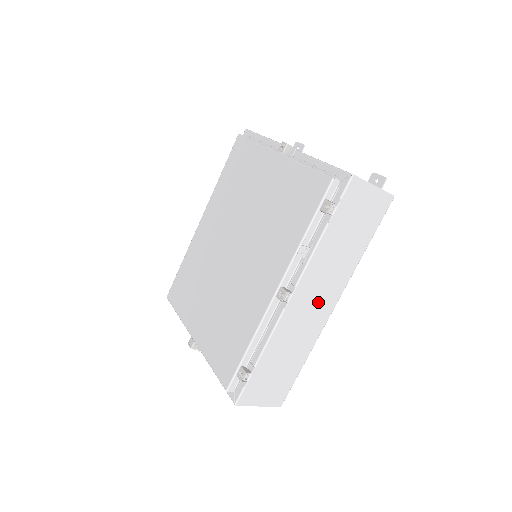
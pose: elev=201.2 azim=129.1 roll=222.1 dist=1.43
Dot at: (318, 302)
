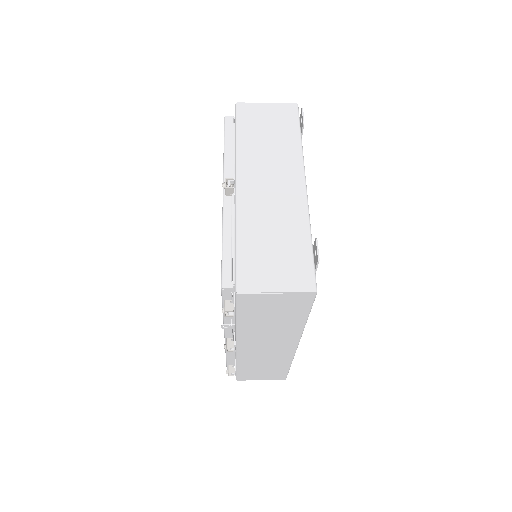
Dot at: (272, 346)
